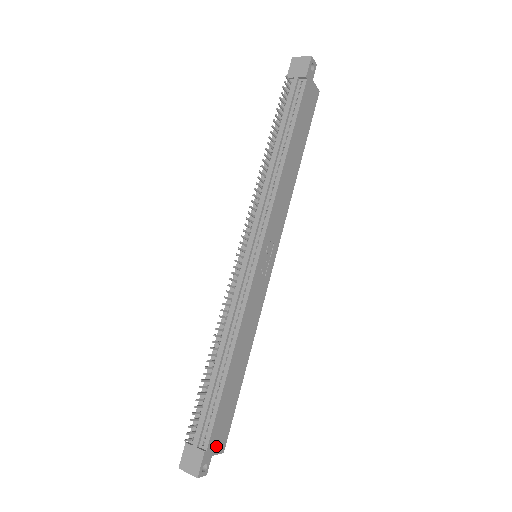
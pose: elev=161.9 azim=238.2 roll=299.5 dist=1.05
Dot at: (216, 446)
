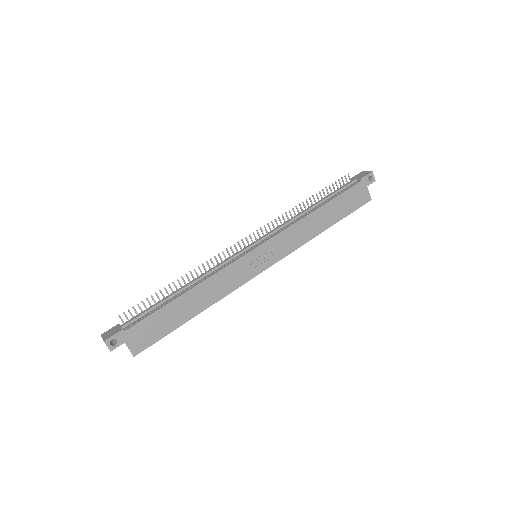
Dot at: (133, 341)
